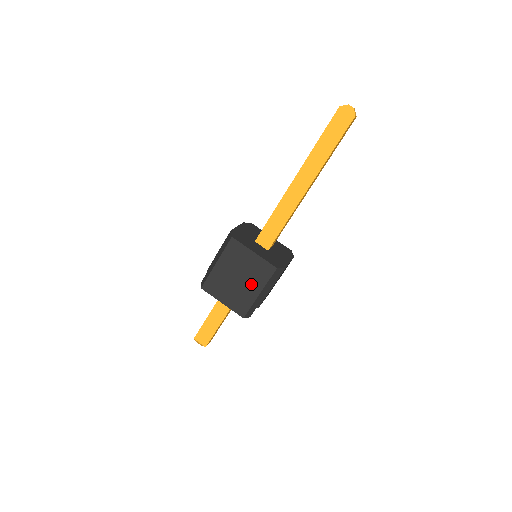
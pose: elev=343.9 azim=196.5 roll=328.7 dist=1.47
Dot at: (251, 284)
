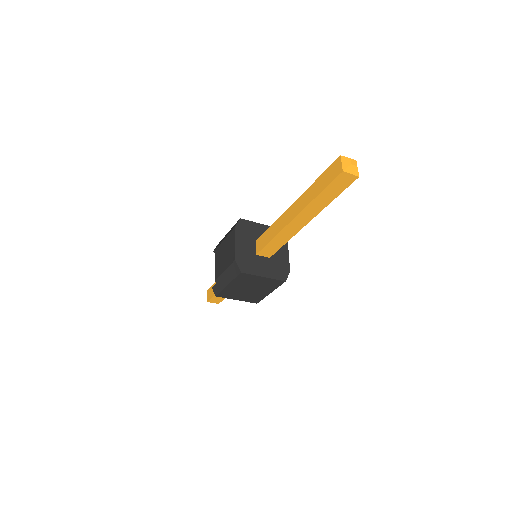
Dot at: (262, 290)
